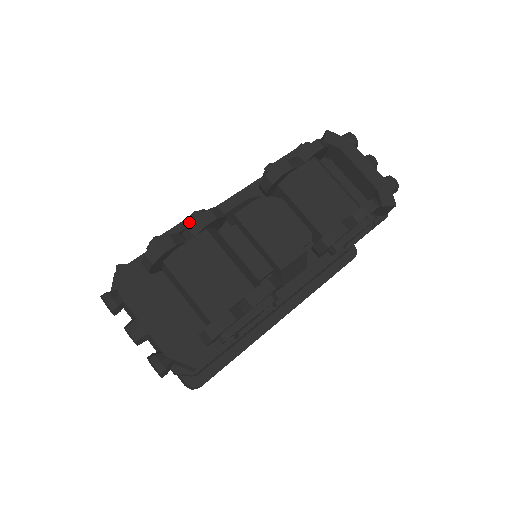
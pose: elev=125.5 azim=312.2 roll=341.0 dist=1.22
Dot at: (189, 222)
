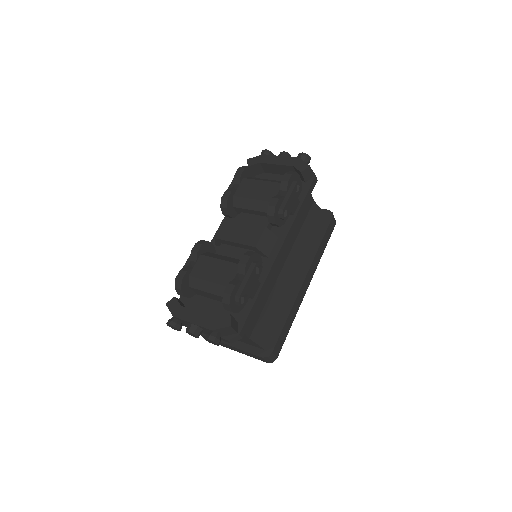
Dot at: (191, 258)
